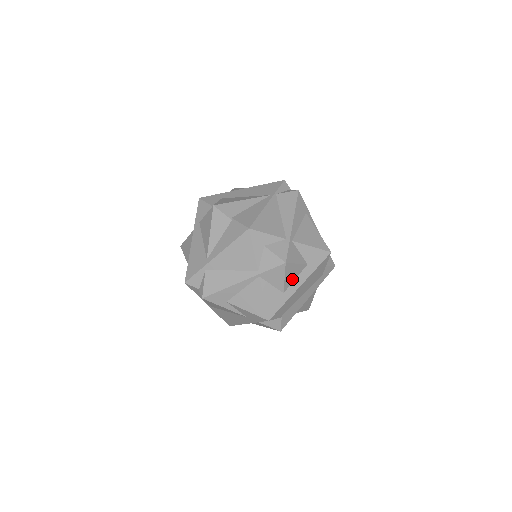
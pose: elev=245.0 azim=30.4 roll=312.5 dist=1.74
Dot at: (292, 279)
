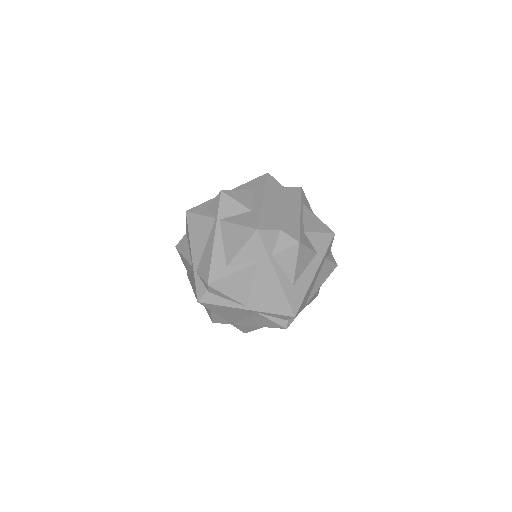
Dot at: (249, 201)
